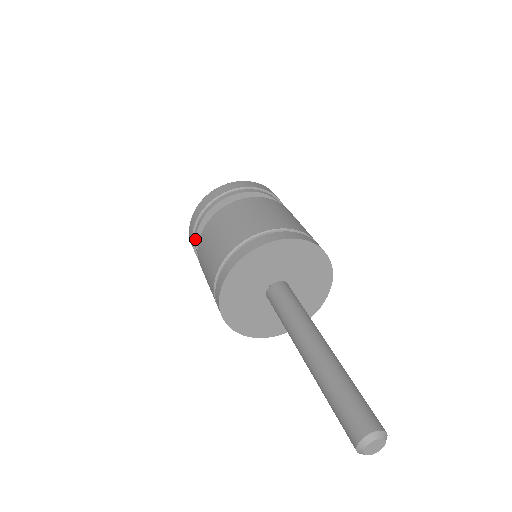
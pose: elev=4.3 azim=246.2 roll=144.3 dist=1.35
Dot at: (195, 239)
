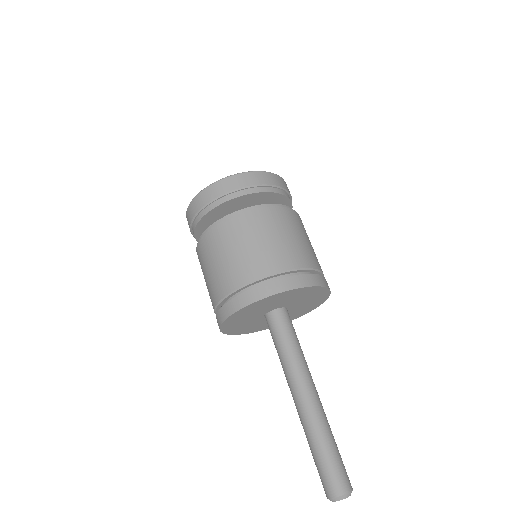
Dot at: (194, 228)
